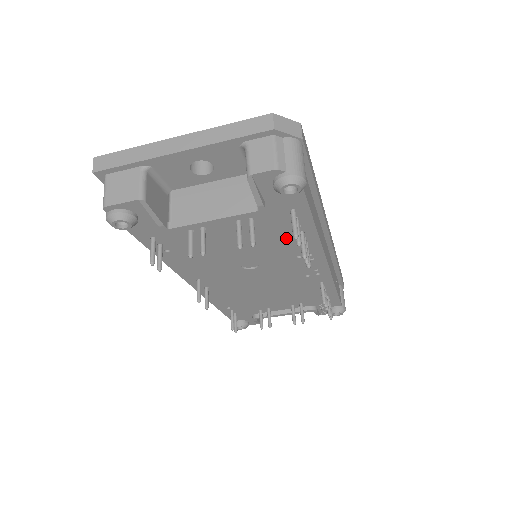
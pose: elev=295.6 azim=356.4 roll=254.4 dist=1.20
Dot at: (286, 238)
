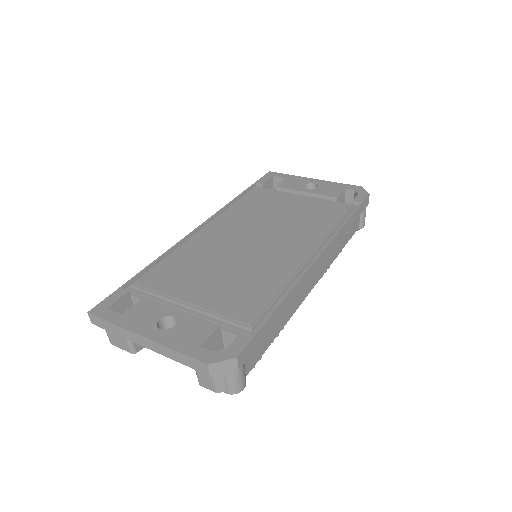
Dot at: occluded
